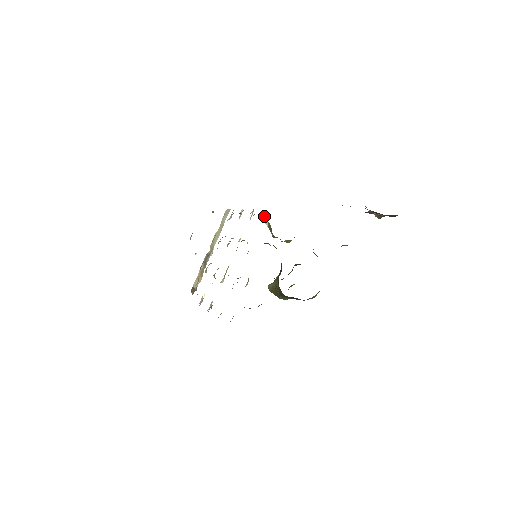
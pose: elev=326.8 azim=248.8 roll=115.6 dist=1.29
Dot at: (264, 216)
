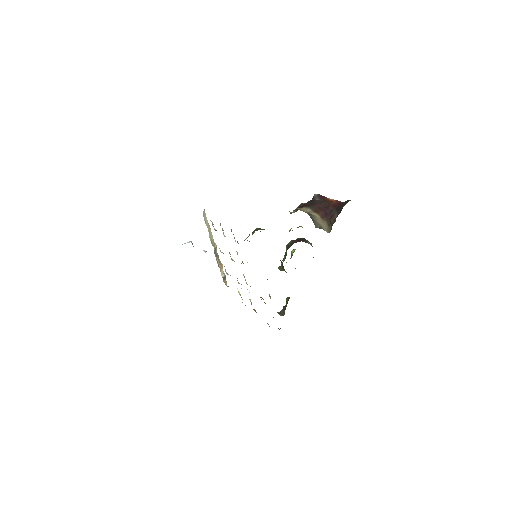
Dot at: occluded
